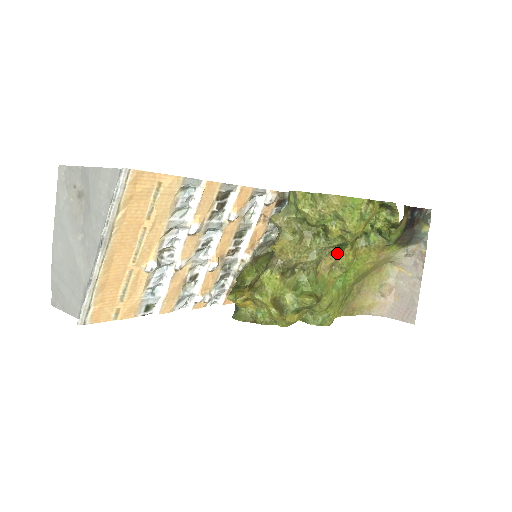
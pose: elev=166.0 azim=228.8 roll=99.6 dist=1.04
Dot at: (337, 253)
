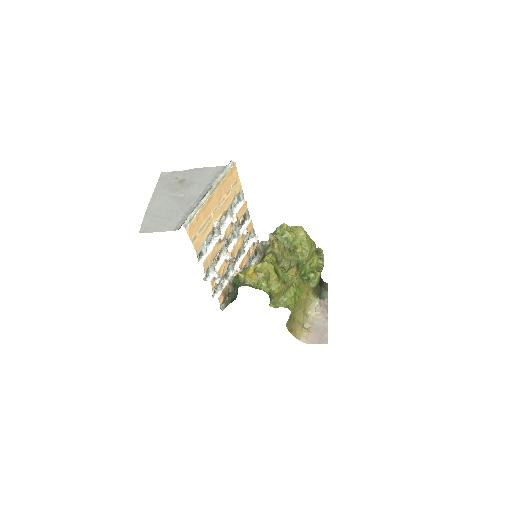
Dot at: (296, 270)
